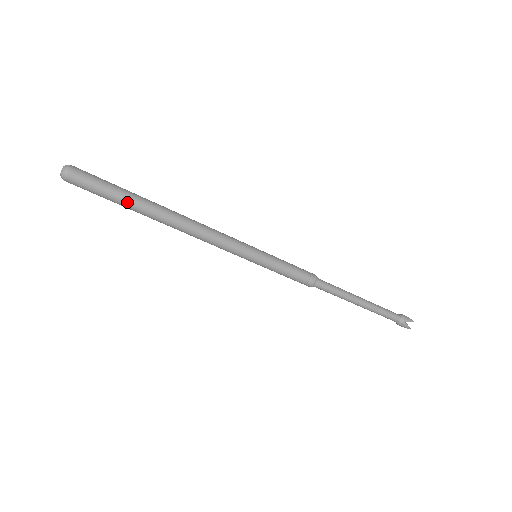
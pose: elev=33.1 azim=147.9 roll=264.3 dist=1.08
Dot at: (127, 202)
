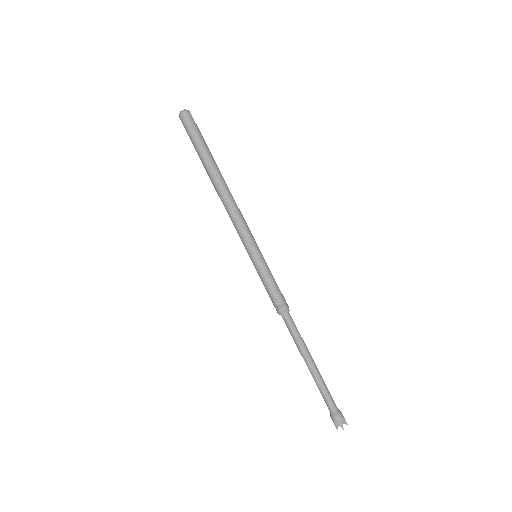
Dot at: (206, 151)
